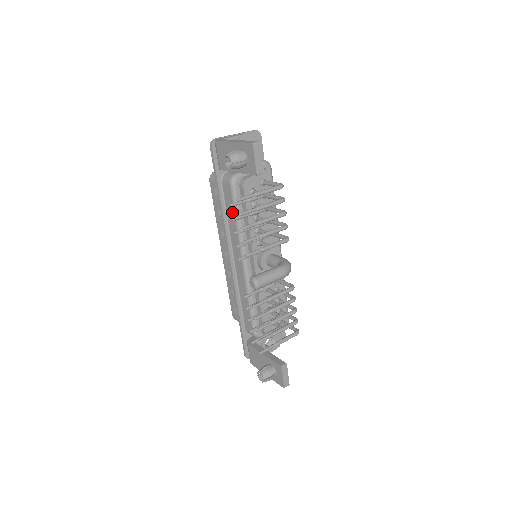
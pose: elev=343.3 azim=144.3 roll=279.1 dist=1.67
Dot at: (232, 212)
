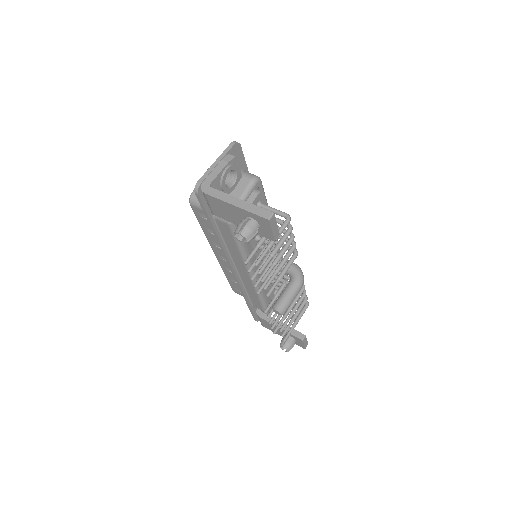
Dot at: (232, 242)
